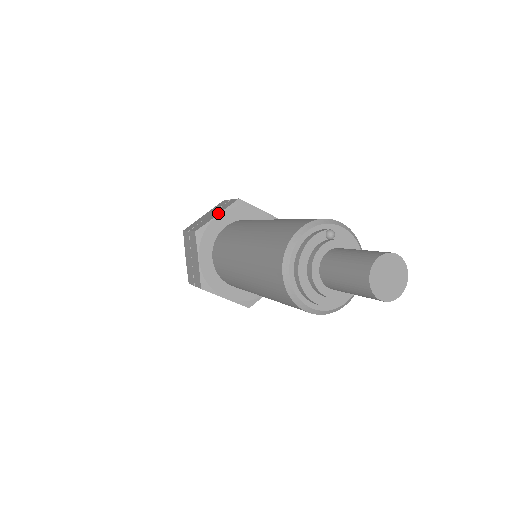
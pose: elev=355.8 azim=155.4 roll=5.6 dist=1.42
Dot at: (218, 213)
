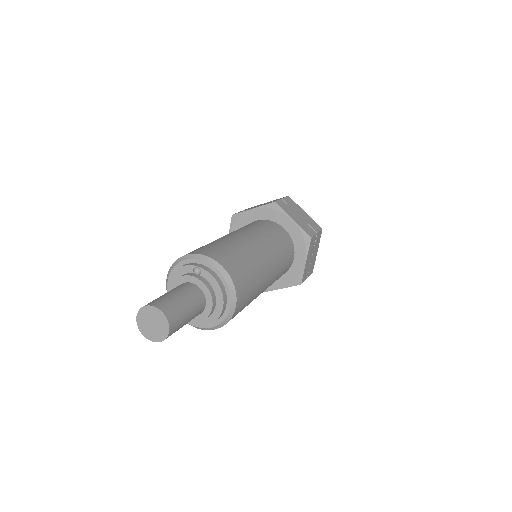
Dot at: (255, 207)
